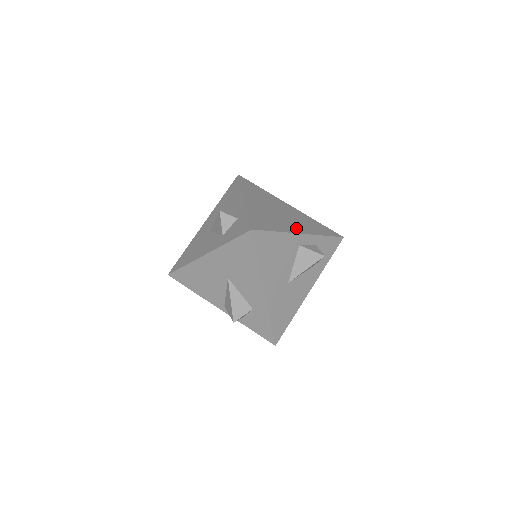
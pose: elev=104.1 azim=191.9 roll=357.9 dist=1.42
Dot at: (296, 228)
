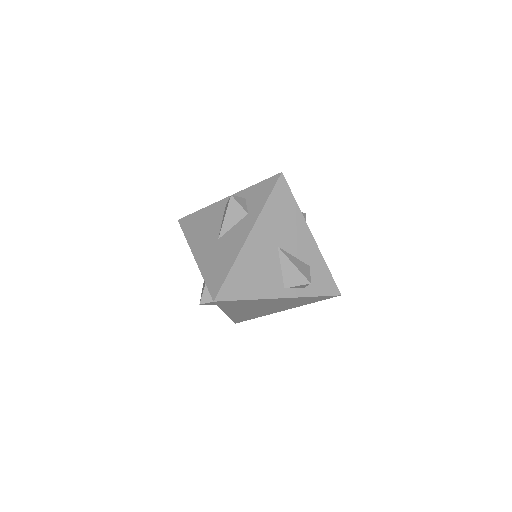
Dot at: occluded
